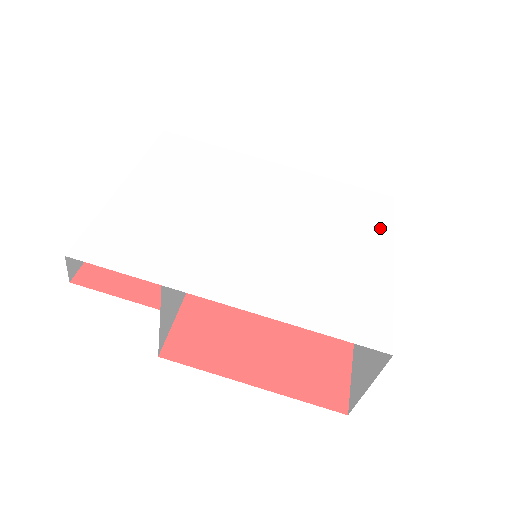
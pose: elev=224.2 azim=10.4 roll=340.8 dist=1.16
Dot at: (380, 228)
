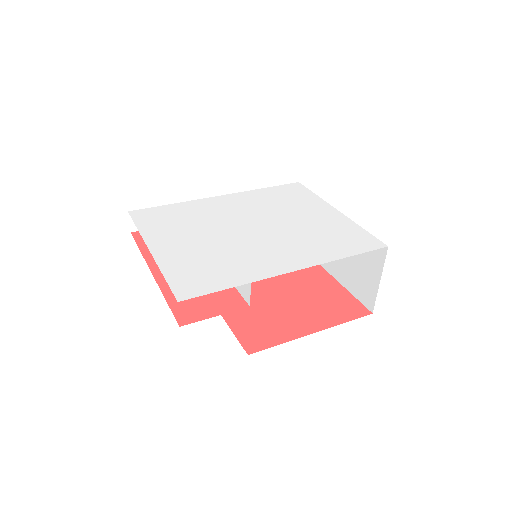
Dot at: (312, 199)
